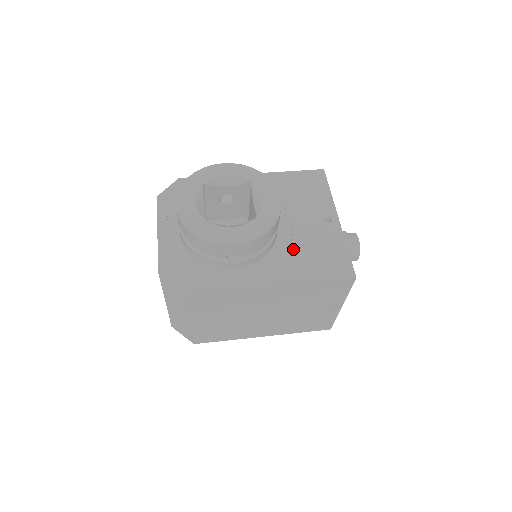
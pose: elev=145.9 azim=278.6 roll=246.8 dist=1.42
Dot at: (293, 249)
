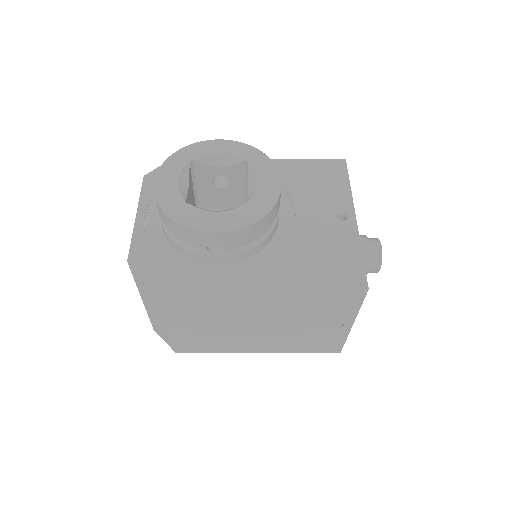
Dot at: (294, 248)
